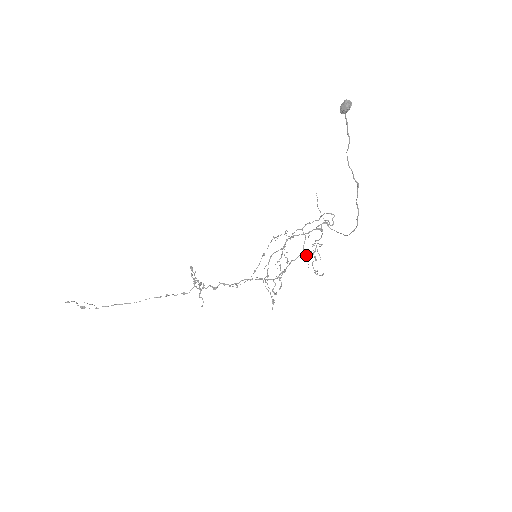
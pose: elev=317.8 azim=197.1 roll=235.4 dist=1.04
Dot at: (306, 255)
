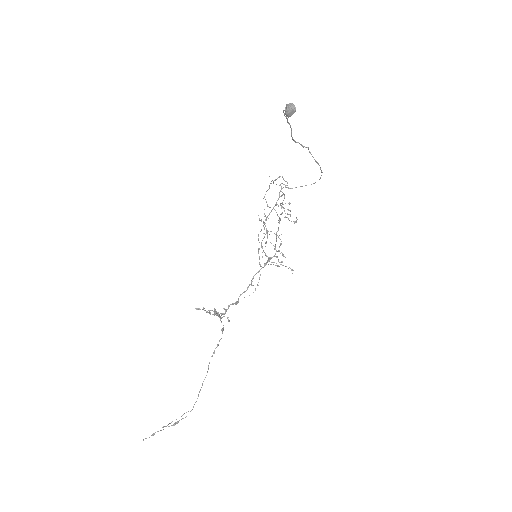
Dot at: (280, 219)
